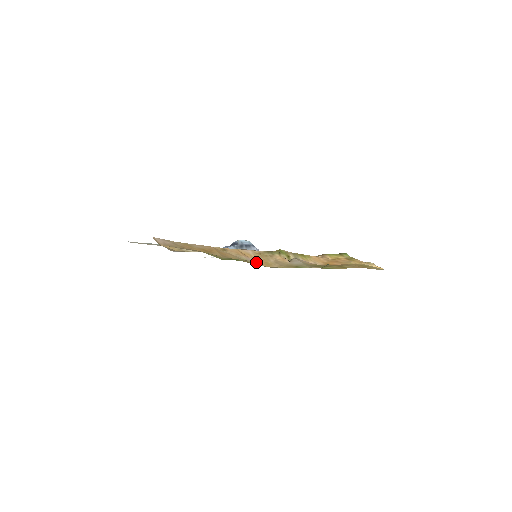
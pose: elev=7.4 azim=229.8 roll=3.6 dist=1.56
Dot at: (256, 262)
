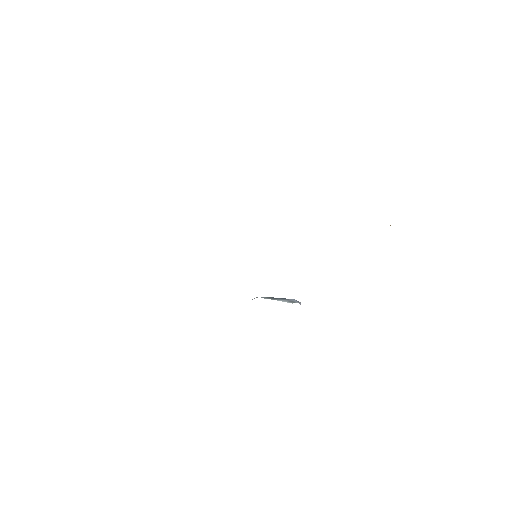
Dot at: occluded
